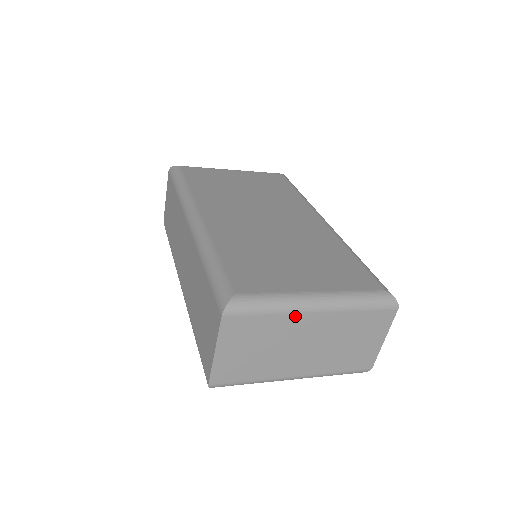
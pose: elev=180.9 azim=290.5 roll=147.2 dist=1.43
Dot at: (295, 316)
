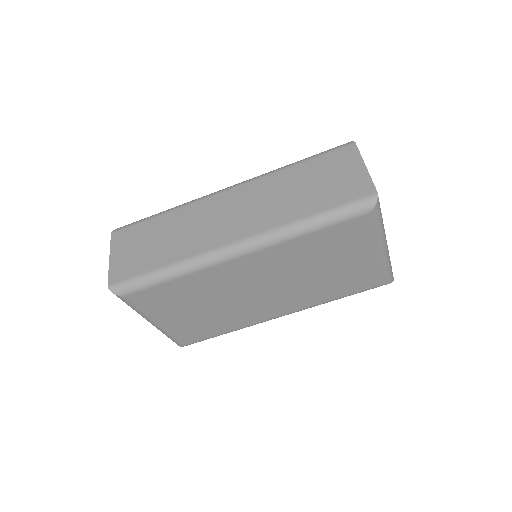
Dot at: occluded
